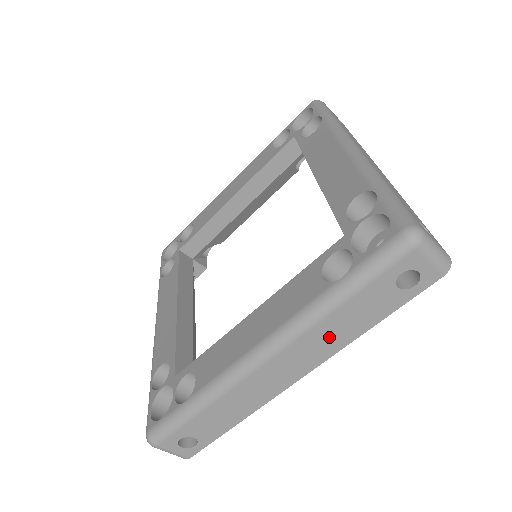
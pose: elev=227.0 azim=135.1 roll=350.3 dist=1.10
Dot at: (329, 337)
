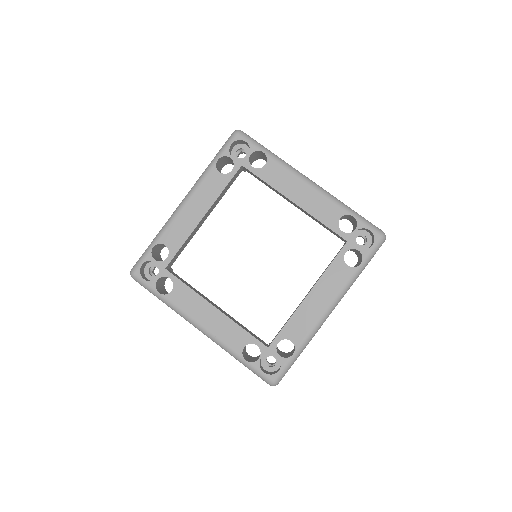
Dot at: occluded
